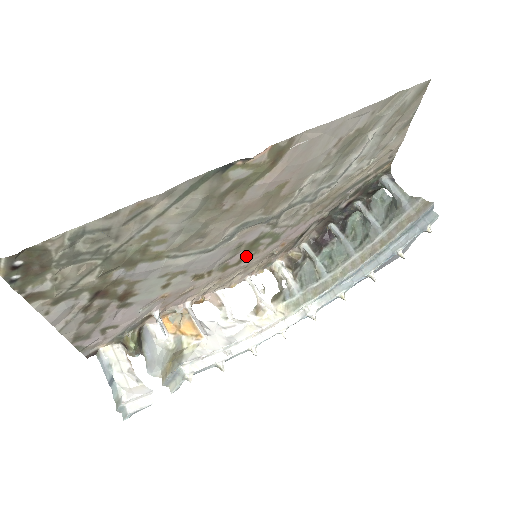
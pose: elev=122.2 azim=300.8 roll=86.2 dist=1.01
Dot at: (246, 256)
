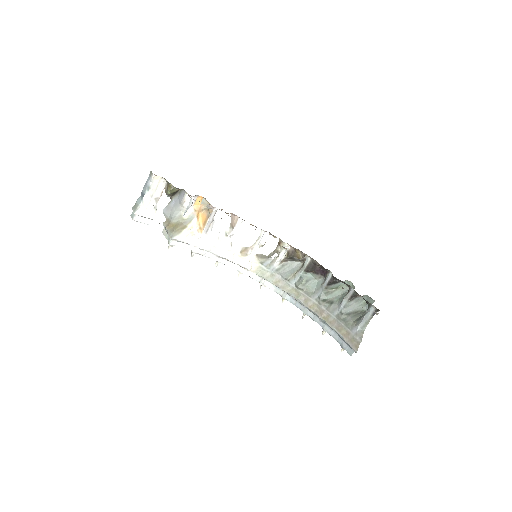
Dot at: occluded
